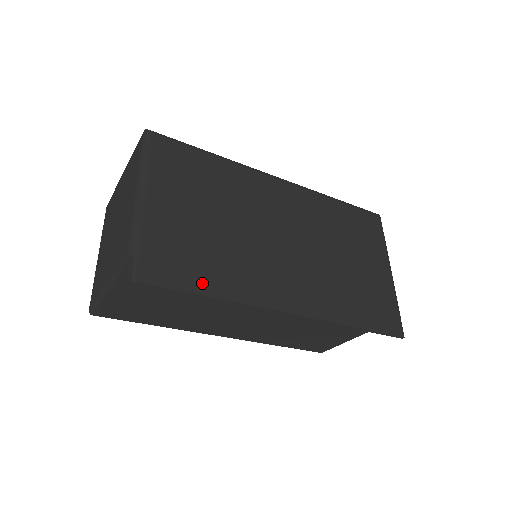
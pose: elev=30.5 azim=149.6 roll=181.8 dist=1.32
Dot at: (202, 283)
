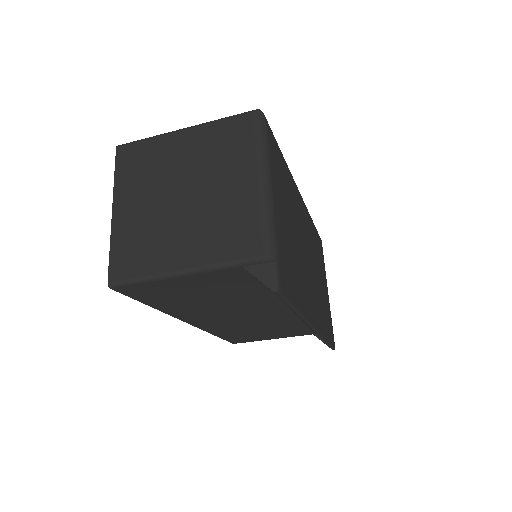
Dot at: (296, 296)
